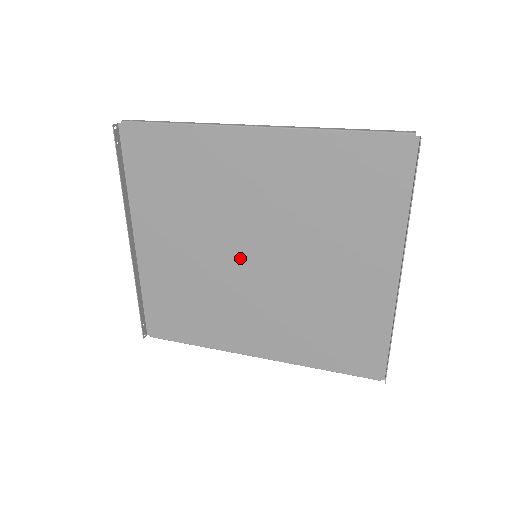
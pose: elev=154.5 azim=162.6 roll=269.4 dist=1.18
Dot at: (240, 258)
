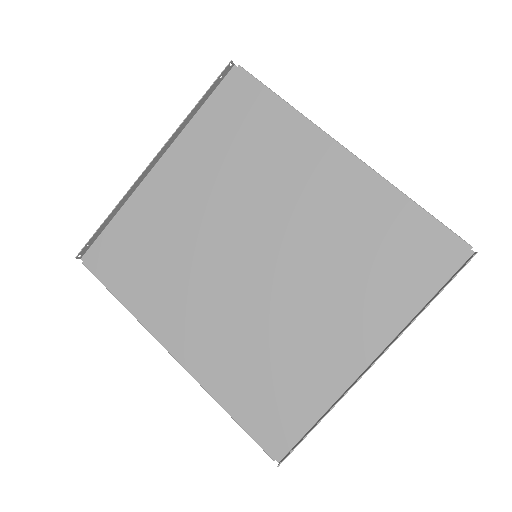
Dot at: (240, 248)
